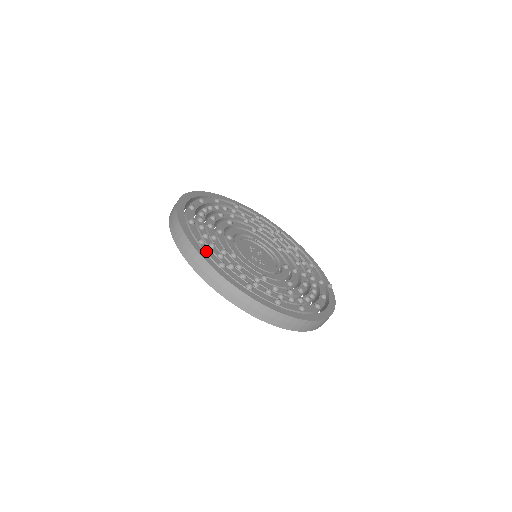
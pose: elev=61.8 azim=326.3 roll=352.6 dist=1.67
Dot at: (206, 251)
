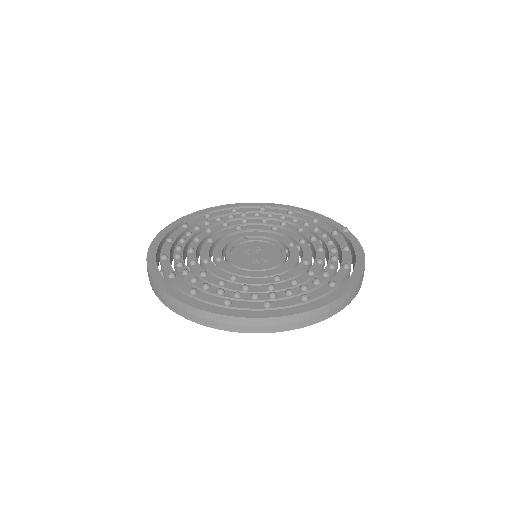
Dot at: (203, 299)
